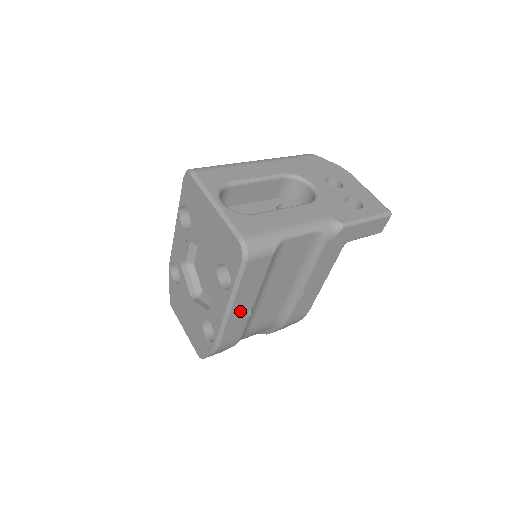
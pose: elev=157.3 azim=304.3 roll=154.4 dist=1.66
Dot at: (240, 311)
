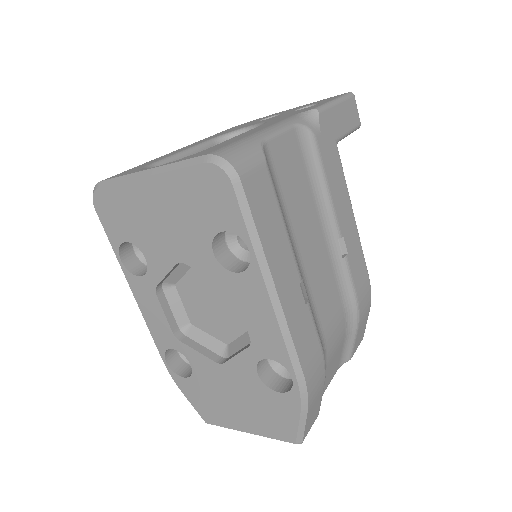
Dot at: (290, 294)
